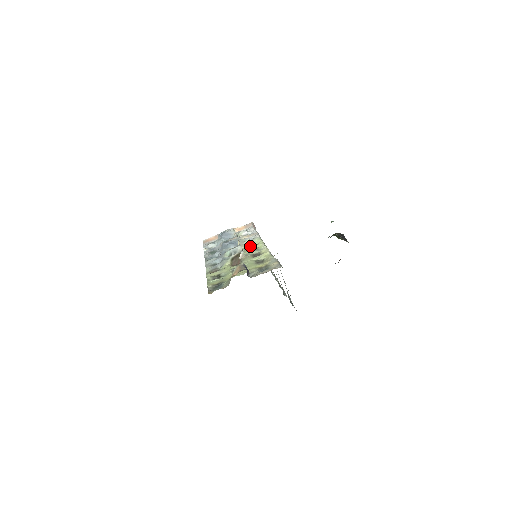
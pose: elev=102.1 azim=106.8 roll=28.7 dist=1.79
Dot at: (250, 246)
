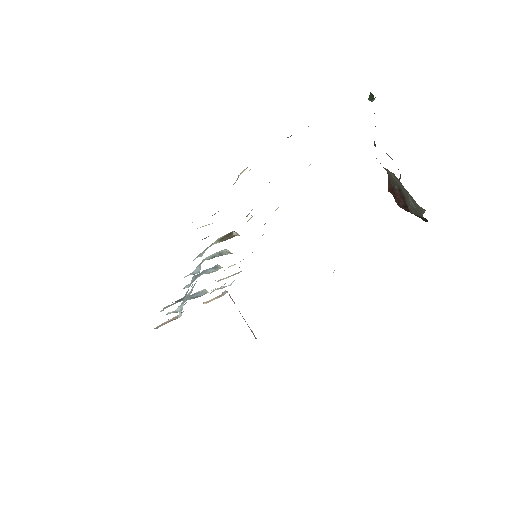
Dot at: occluded
